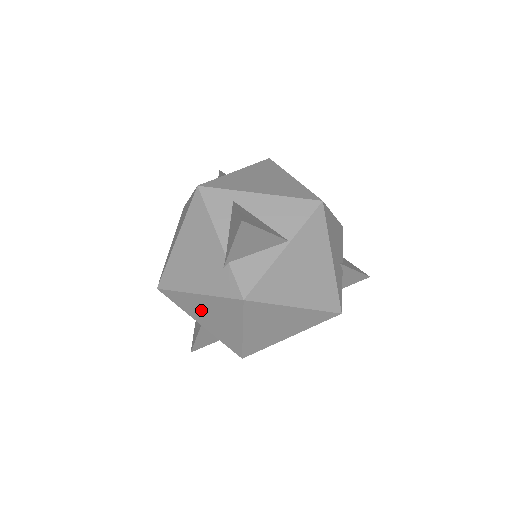
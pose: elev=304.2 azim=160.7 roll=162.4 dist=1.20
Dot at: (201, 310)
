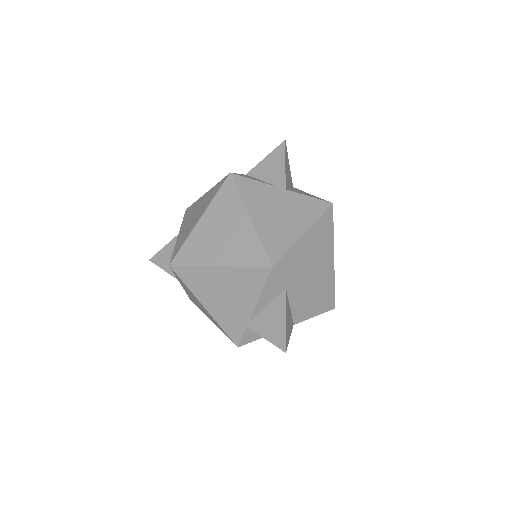
Dot at: (194, 298)
